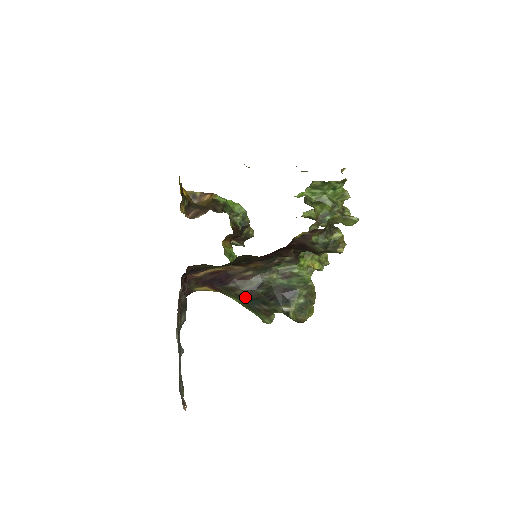
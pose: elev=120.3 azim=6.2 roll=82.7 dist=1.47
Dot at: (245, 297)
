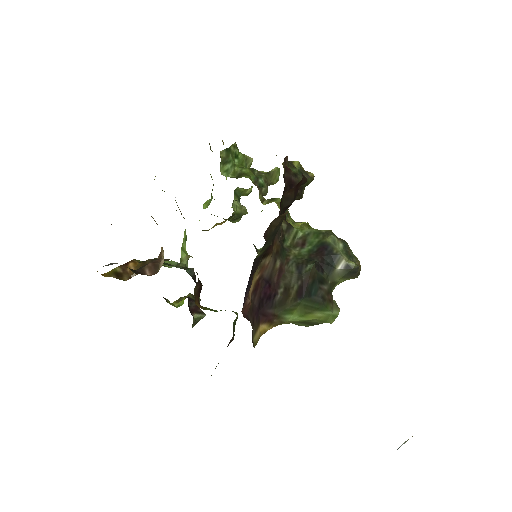
Dot at: (302, 293)
